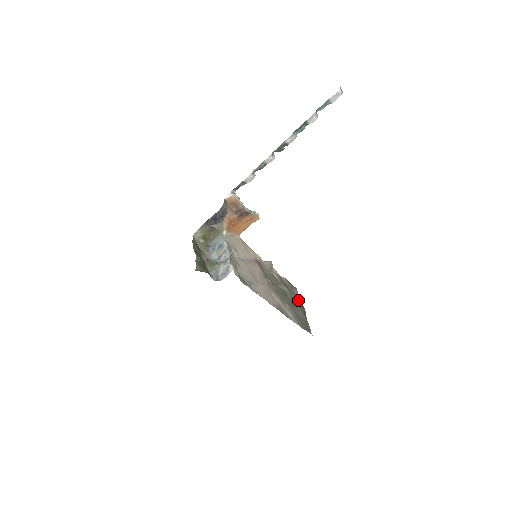
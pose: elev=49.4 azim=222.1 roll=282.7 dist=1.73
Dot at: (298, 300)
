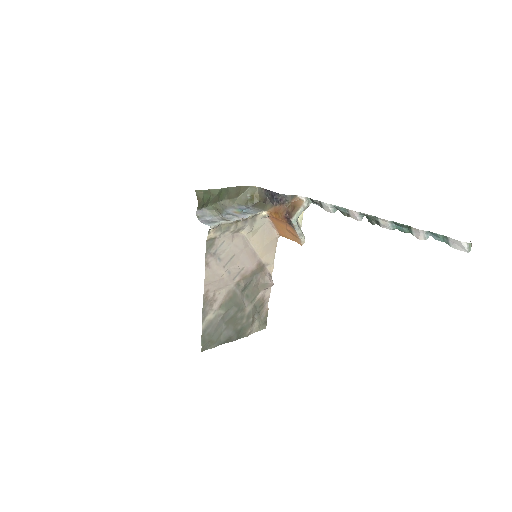
Dot at: (245, 329)
